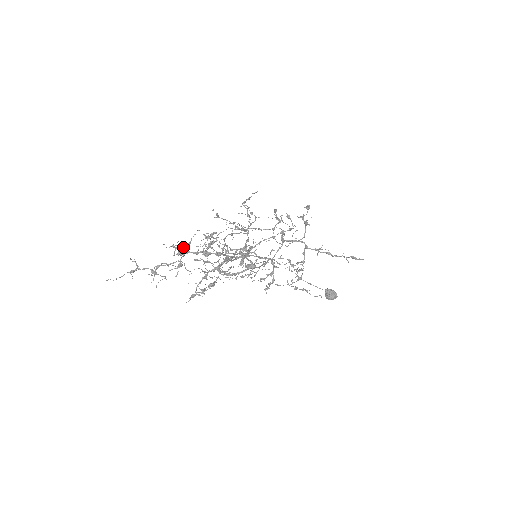
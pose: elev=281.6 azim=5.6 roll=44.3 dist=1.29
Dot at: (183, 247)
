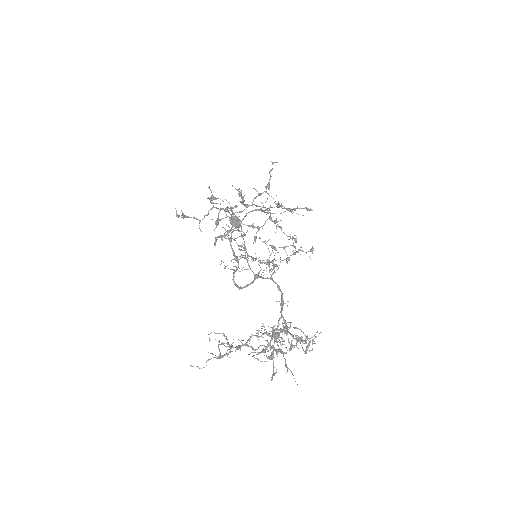
Dot at: (276, 338)
